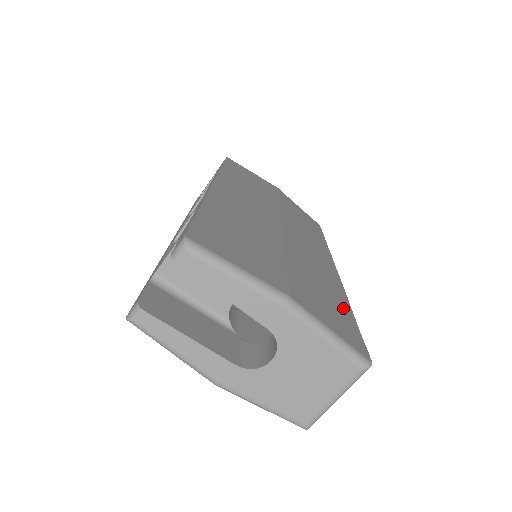
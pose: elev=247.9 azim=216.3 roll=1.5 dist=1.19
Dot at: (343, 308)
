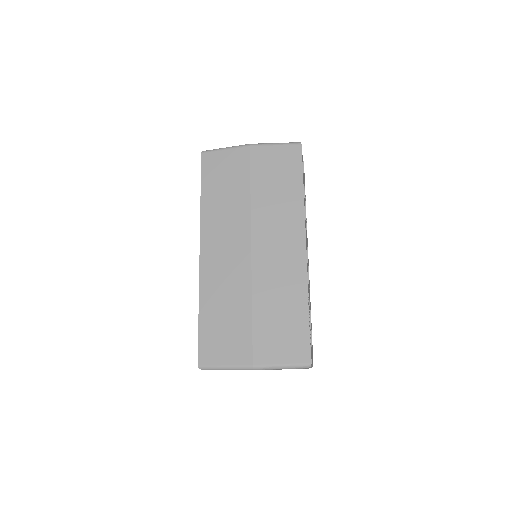
Dot at: (299, 316)
